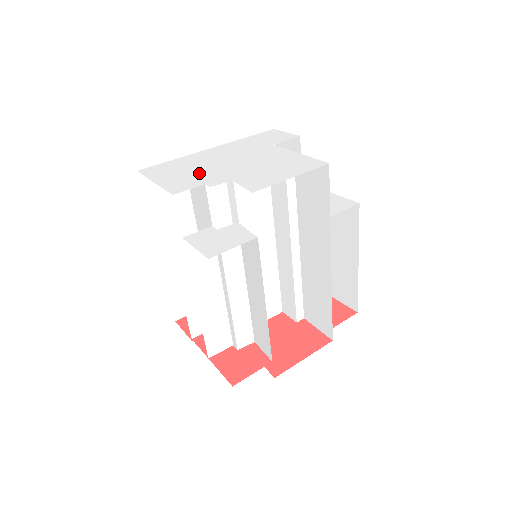
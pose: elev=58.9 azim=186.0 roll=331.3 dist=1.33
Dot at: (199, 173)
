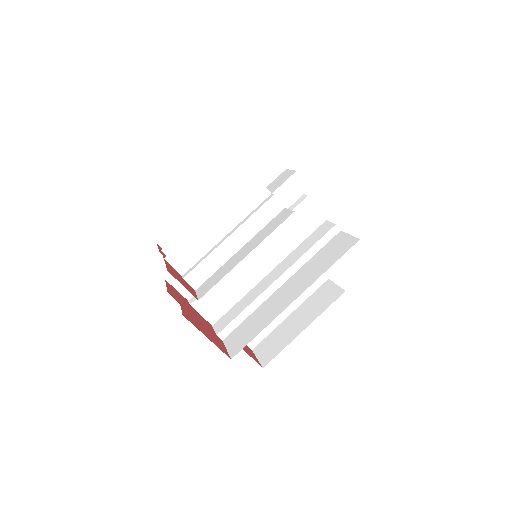
Dot at: occluded
